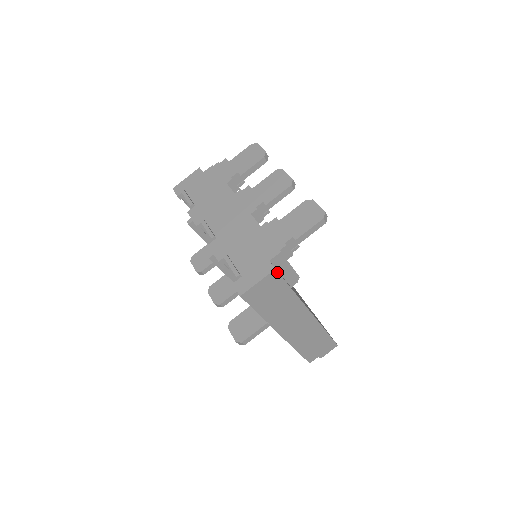
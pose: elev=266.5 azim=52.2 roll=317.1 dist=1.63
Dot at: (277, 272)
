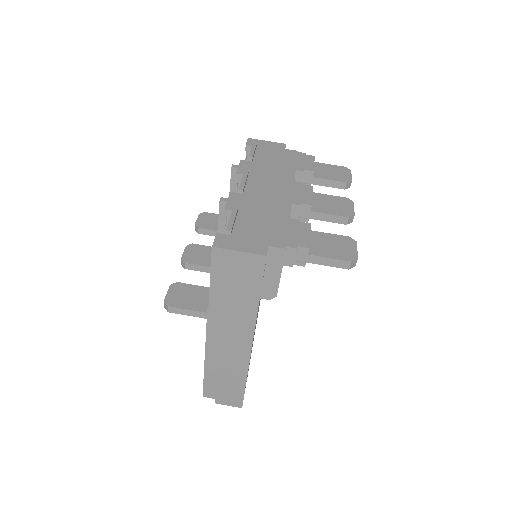
Dot at: (265, 261)
